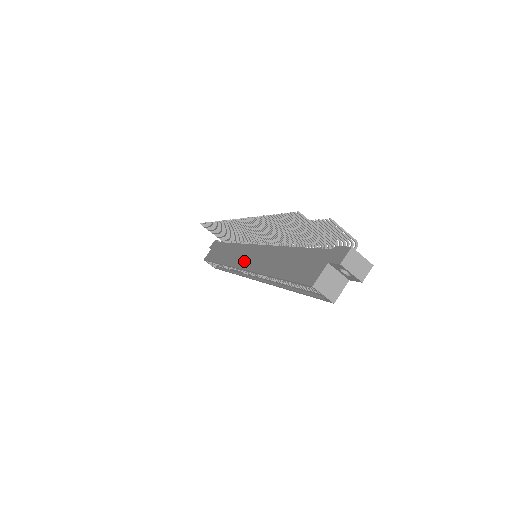
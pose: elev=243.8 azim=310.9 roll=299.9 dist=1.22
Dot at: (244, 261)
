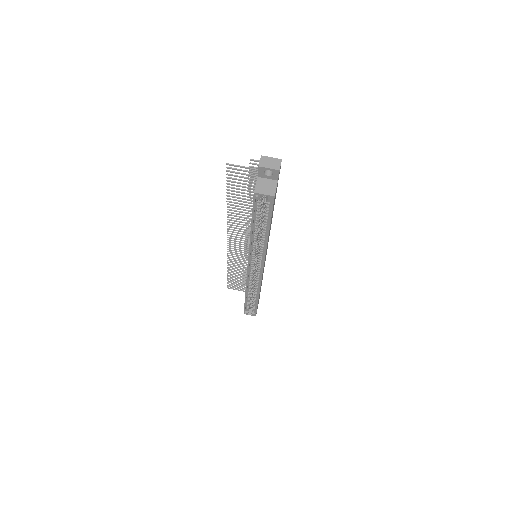
Dot at: occluded
